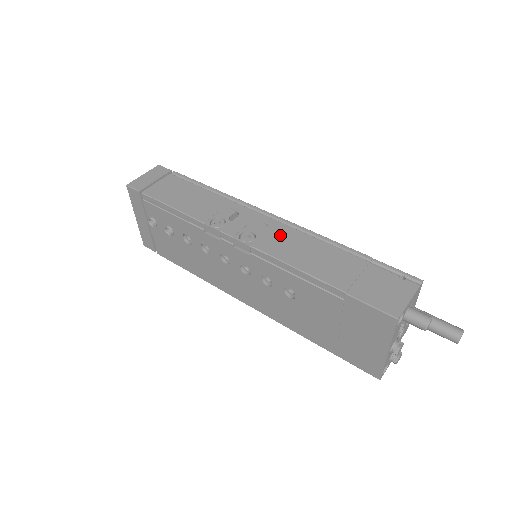
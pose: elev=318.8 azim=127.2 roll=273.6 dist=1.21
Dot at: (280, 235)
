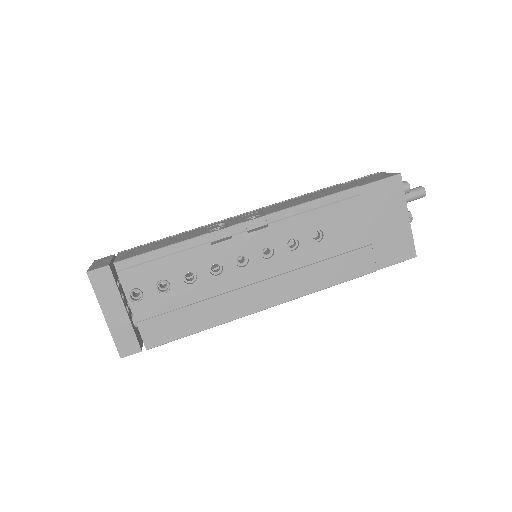
Dot at: (272, 208)
